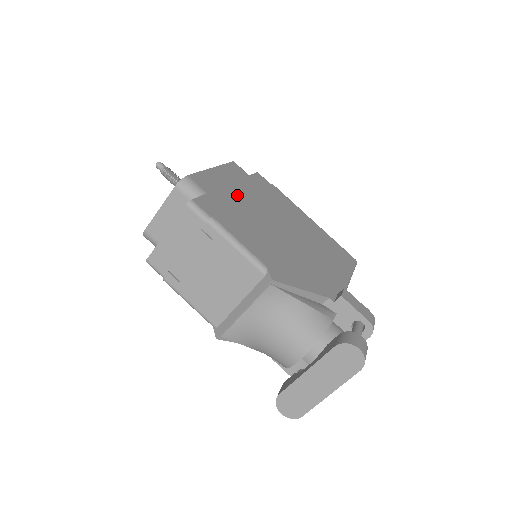
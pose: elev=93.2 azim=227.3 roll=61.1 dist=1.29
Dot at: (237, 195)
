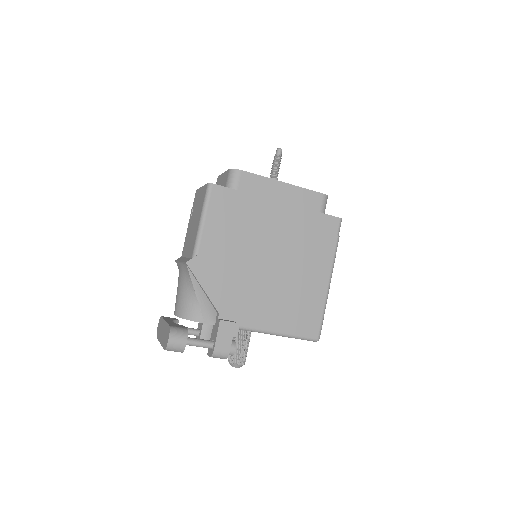
Dot at: (269, 211)
